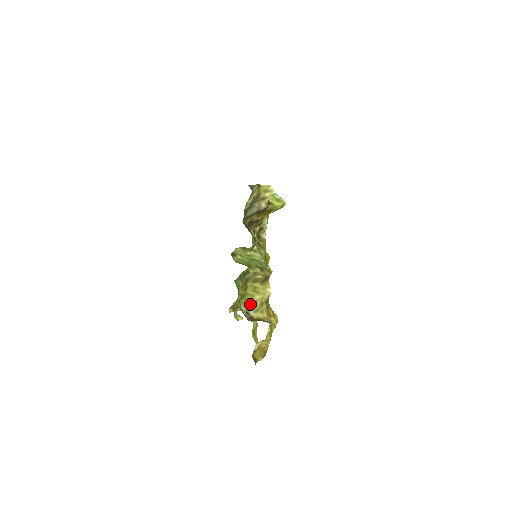
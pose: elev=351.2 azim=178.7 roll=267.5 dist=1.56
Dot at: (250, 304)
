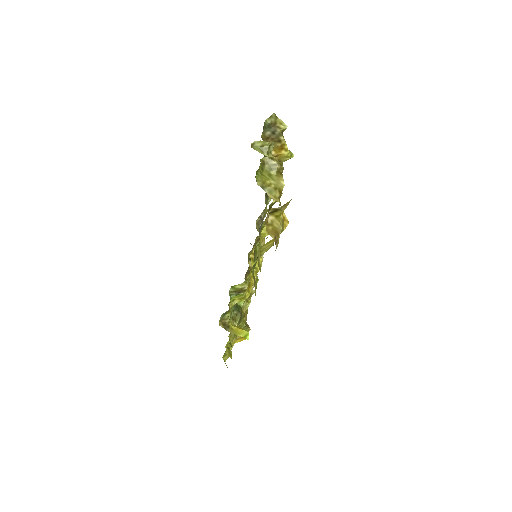
Dot at: (265, 184)
